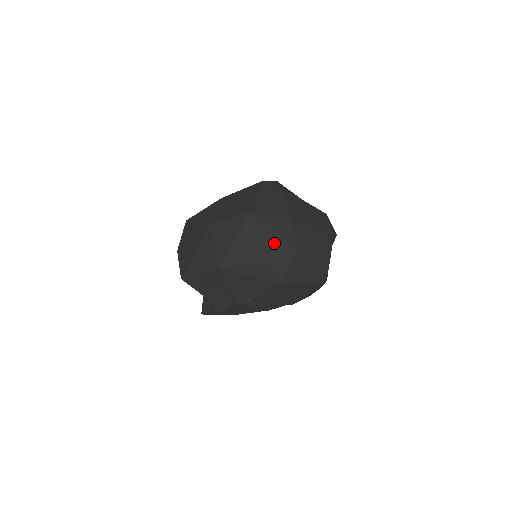
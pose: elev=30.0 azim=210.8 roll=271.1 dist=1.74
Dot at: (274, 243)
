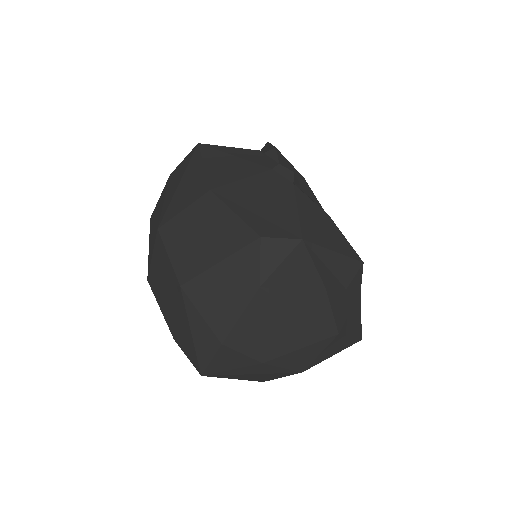
Dot at: (187, 340)
